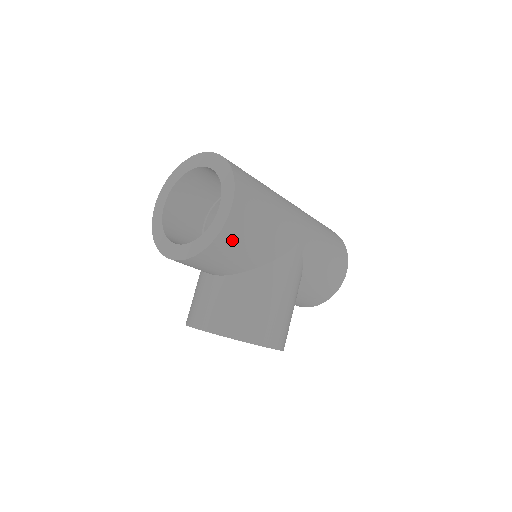
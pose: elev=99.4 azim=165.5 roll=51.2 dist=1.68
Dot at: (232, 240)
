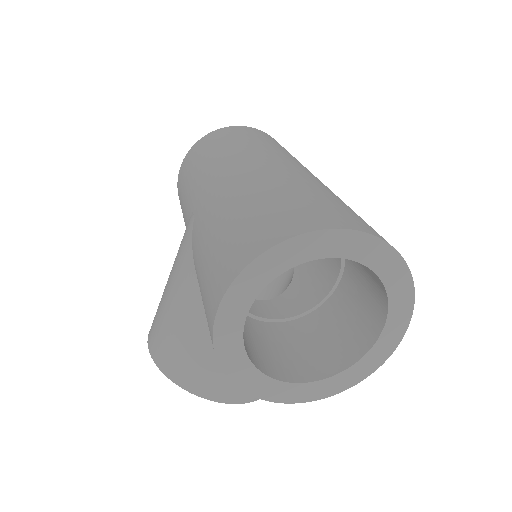
Dot at: occluded
